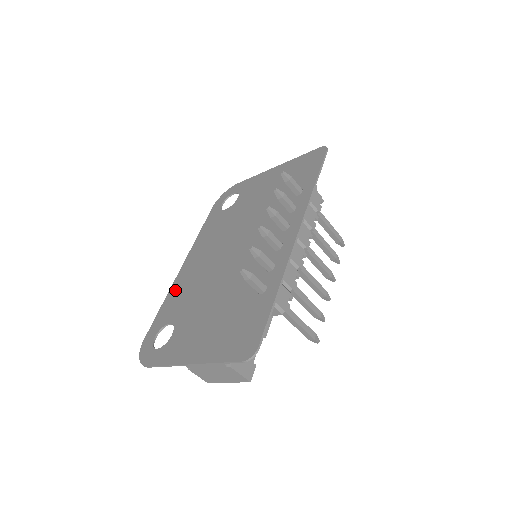
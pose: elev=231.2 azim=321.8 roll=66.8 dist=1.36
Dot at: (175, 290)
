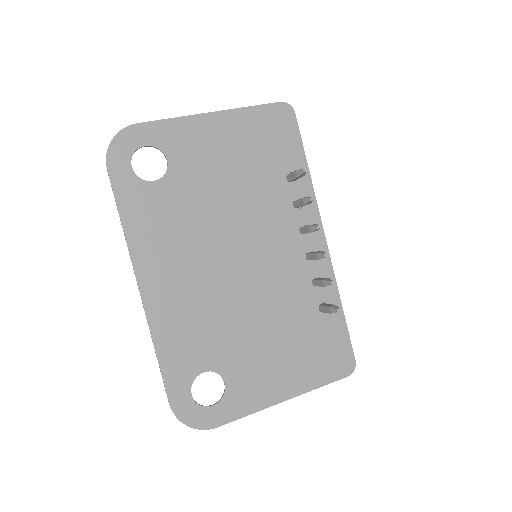
Dot at: (166, 328)
